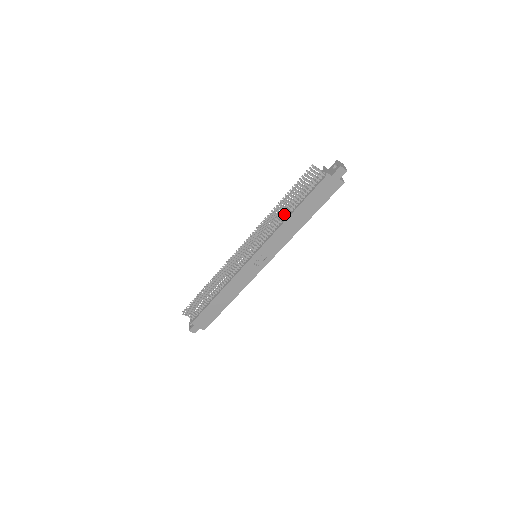
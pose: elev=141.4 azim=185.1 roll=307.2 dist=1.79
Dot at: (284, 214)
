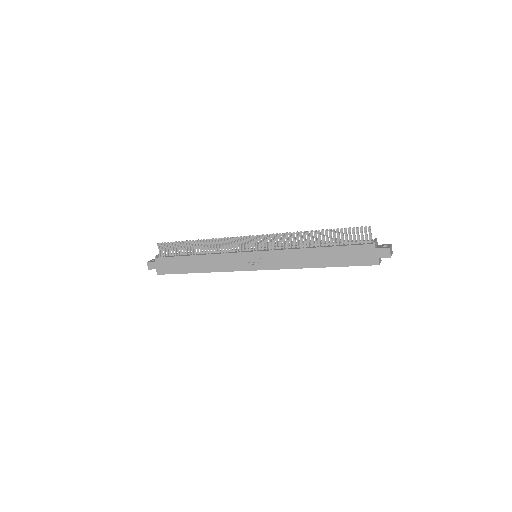
Dot at: (310, 244)
